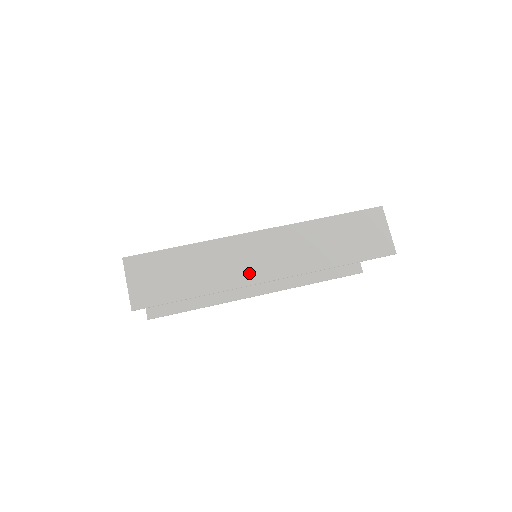
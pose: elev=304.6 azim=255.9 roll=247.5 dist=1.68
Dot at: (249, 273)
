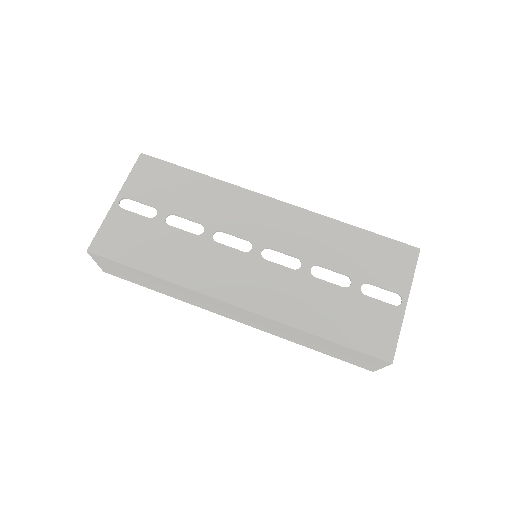
Dot at: (216, 311)
